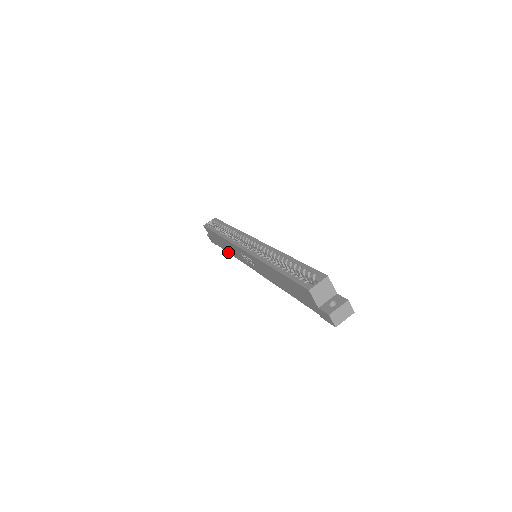
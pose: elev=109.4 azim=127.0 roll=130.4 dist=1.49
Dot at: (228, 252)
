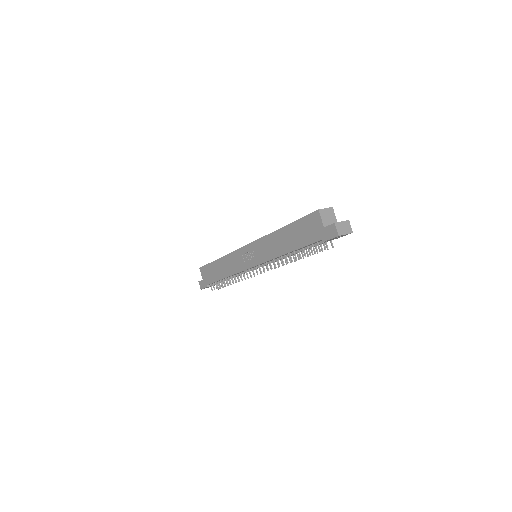
Dot at: (222, 278)
